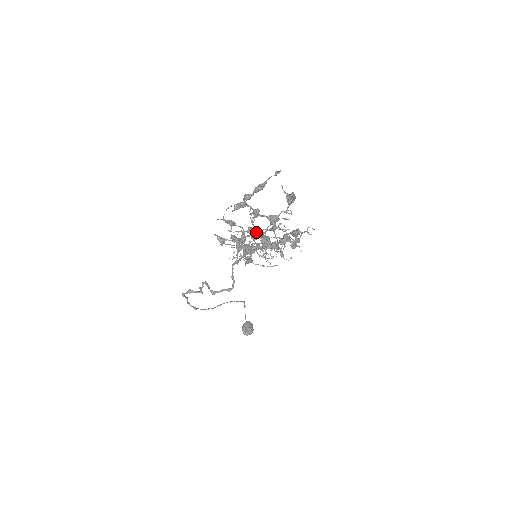
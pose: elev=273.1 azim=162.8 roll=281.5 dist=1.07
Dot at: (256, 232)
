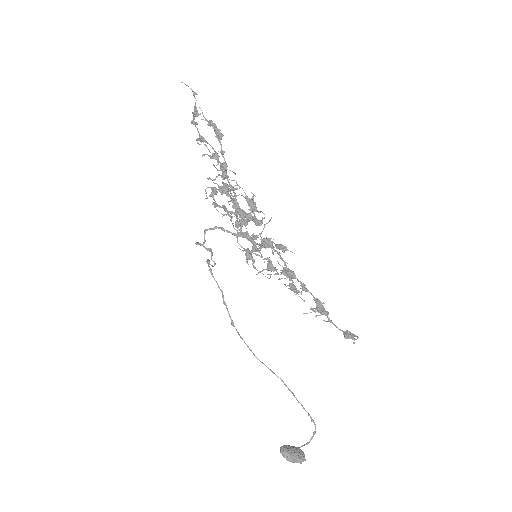
Dot at: occluded
